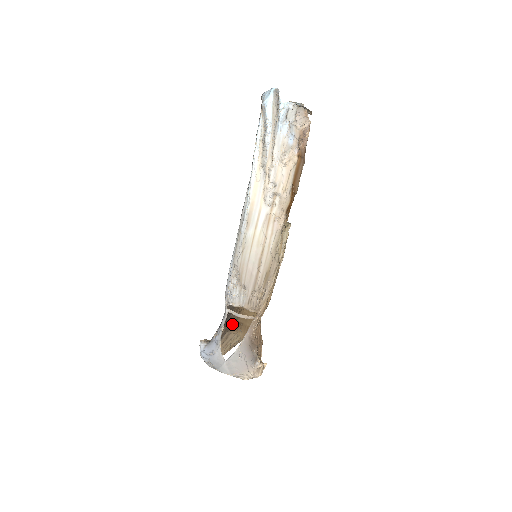
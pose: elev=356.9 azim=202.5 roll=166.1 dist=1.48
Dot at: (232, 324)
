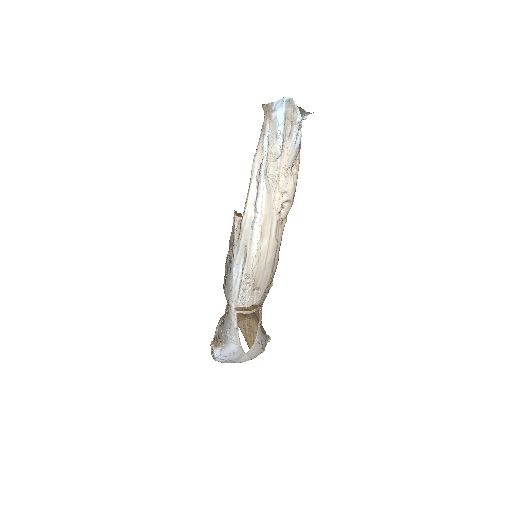
Dot at: (222, 316)
